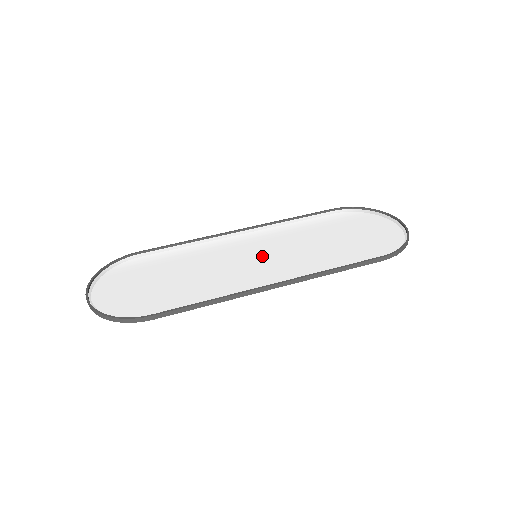
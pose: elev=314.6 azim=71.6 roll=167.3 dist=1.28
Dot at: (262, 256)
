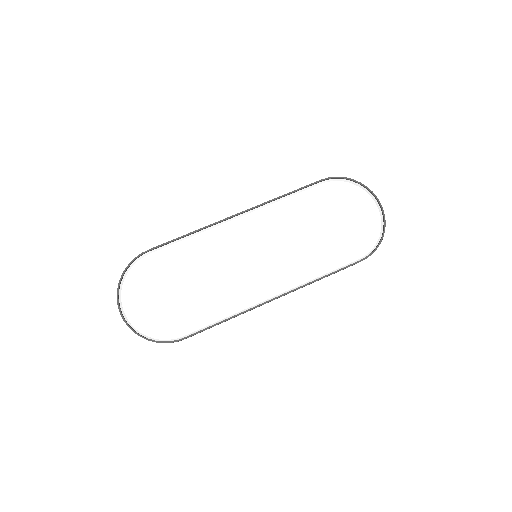
Dot at: (261, 257)
